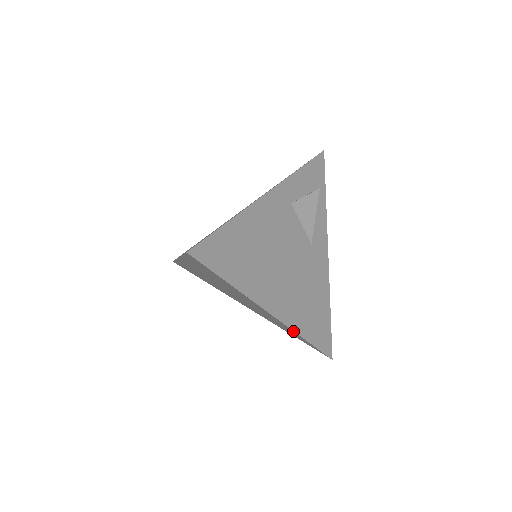
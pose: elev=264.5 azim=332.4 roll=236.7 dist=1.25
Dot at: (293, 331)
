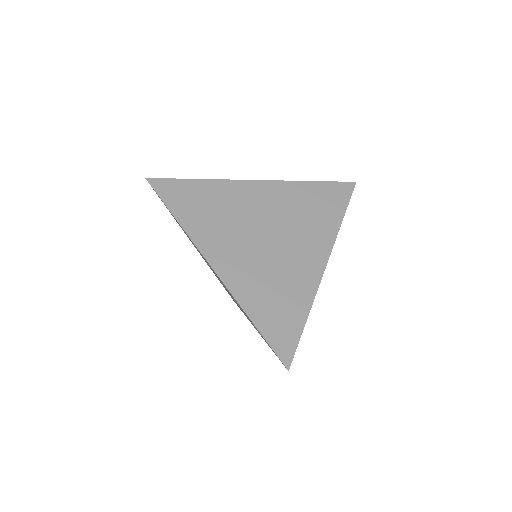
Dot at: occluded
